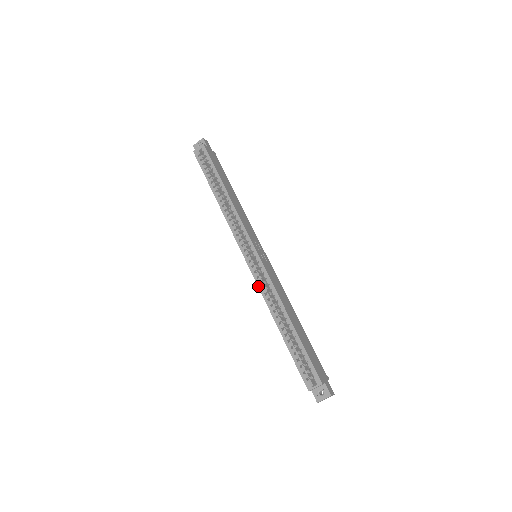
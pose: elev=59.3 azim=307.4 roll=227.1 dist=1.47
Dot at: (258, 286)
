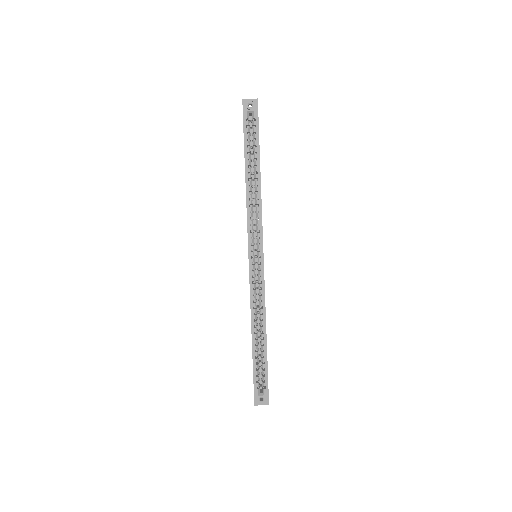
Dot at: (250, 291)
